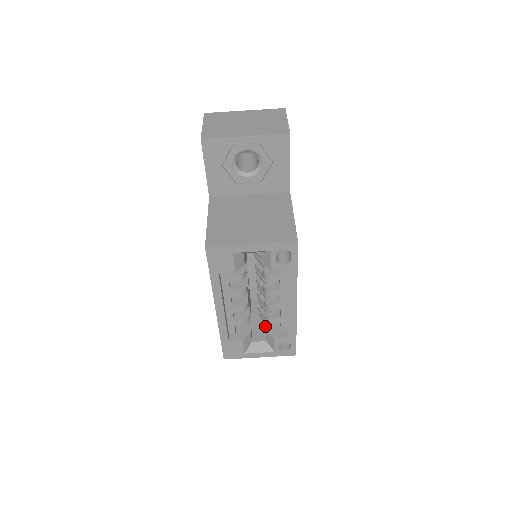
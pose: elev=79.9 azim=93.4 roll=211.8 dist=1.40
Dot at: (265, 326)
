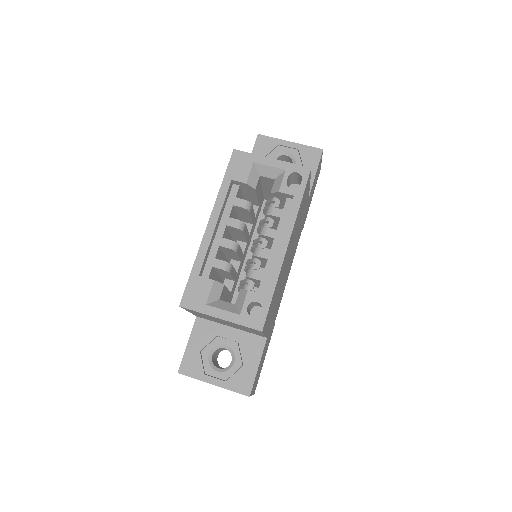
Dot at: occluded
